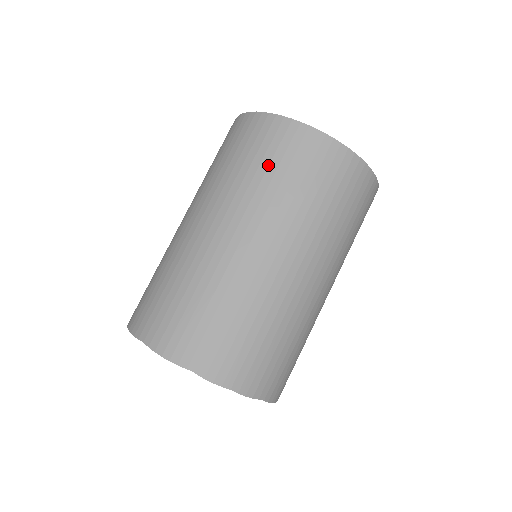
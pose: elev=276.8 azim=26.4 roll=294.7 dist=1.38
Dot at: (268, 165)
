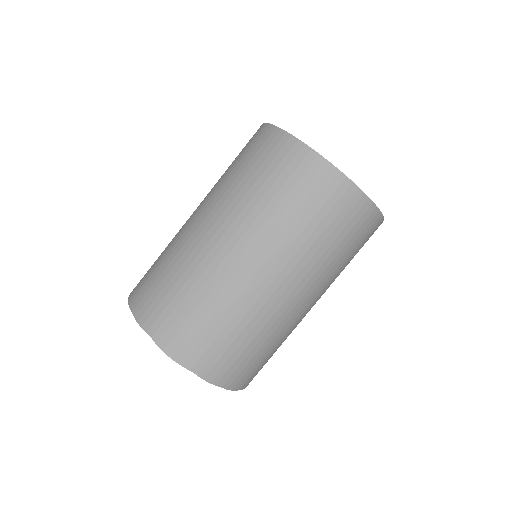
Dot at: (299, 206)
